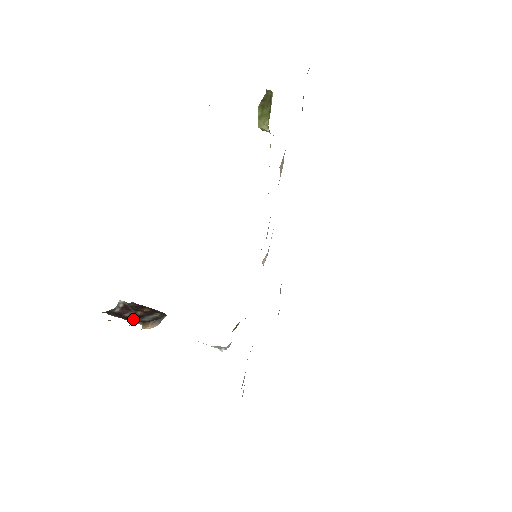
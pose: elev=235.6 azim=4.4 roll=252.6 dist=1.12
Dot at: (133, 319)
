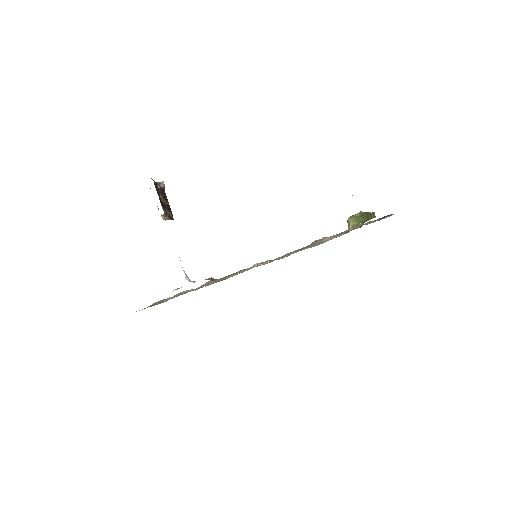
Dot at: (163, 204)
